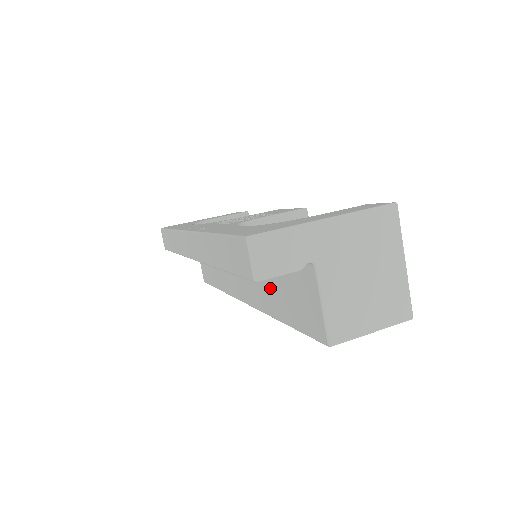
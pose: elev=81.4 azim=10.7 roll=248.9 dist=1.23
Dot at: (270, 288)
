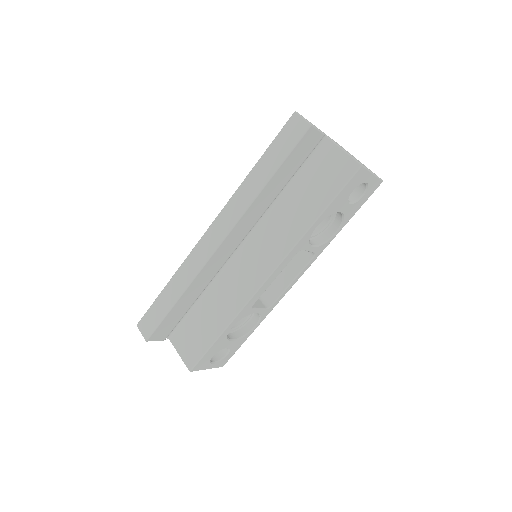
Dot at: (295, 212)
